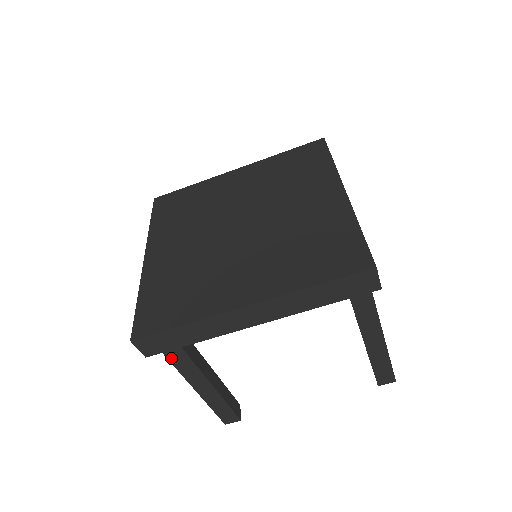
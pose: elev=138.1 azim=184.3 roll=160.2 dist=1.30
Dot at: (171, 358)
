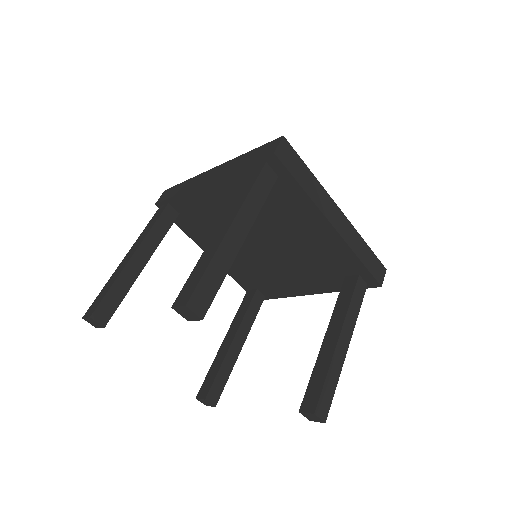
Dot at: (257, 184)
